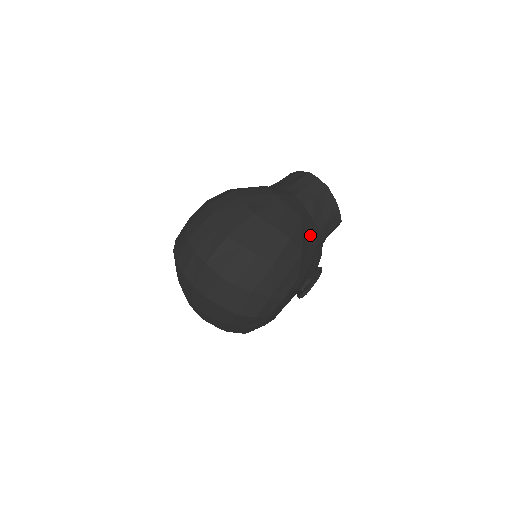
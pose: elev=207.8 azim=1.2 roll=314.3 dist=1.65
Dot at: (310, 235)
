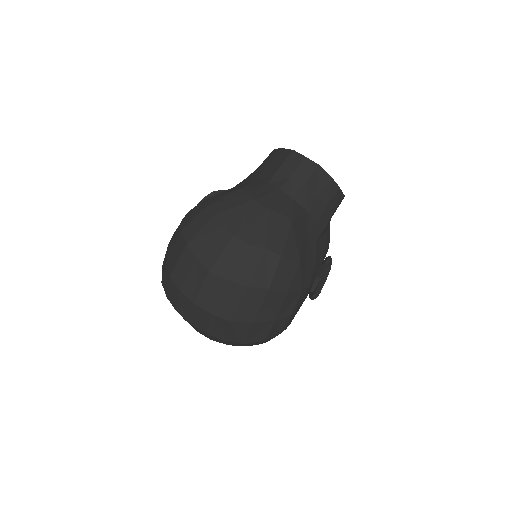
Dot at: (308, 232)
